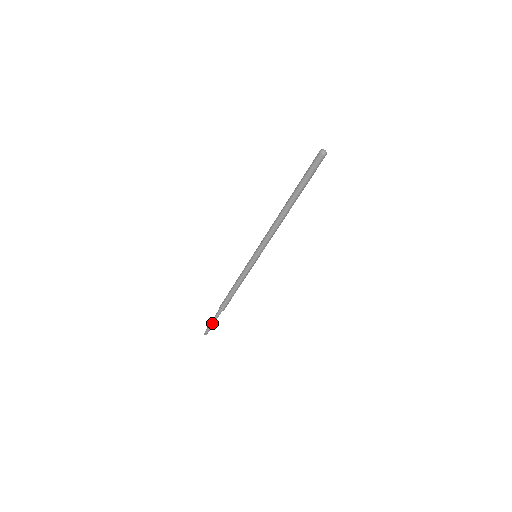
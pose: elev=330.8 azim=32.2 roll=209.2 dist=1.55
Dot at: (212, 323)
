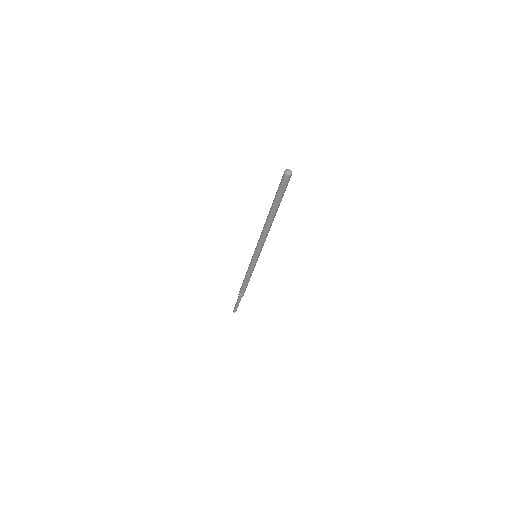
Dot at: (236, 304)
